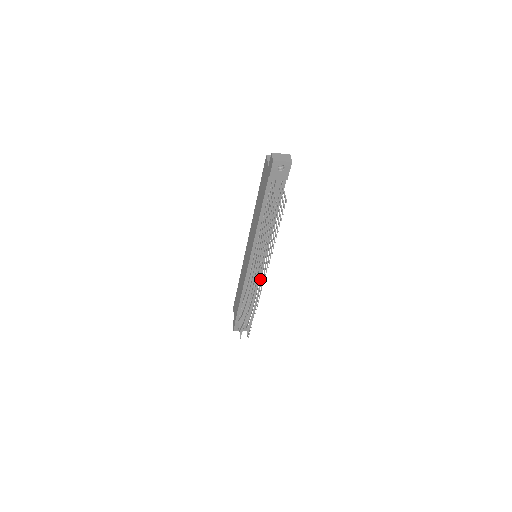
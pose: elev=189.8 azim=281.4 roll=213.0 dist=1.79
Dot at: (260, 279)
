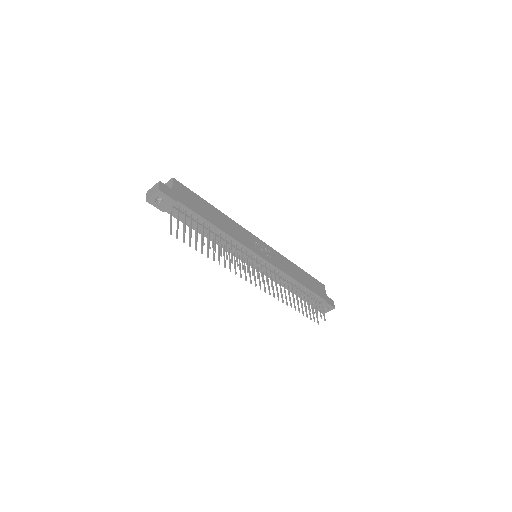
Dot at: (270, 276)
